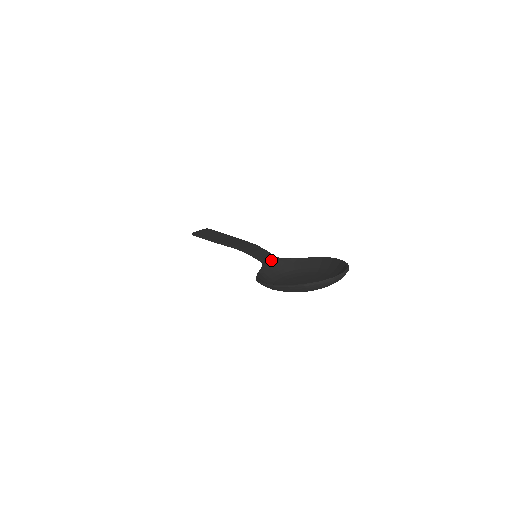
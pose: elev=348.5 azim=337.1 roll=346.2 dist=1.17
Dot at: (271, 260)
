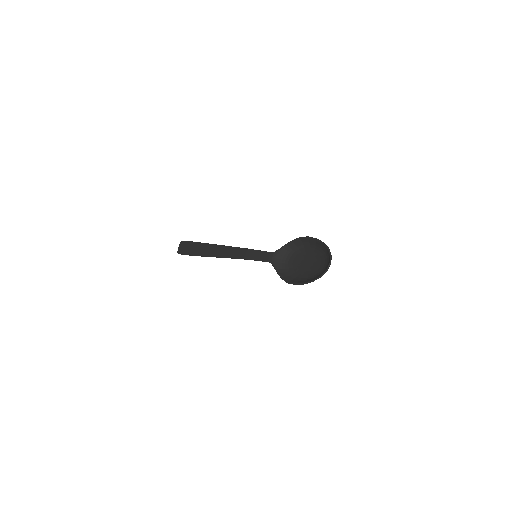
Dot at: (272, 257)
